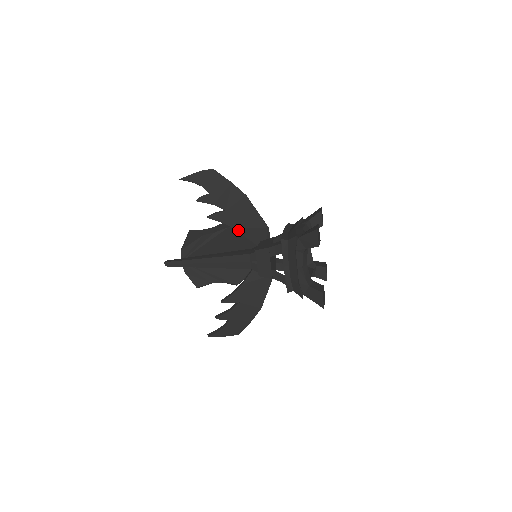
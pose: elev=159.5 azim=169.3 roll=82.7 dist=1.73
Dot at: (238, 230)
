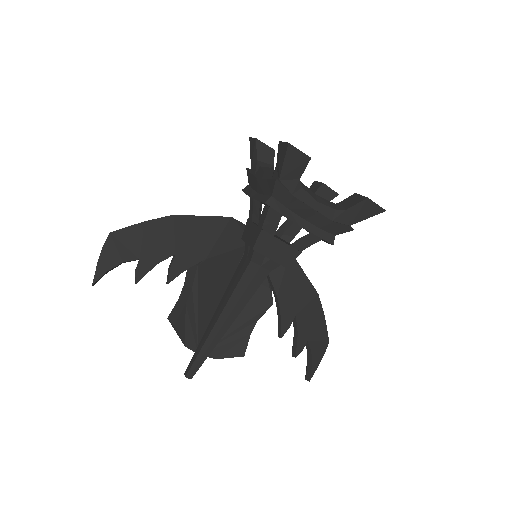
Dot at: (210, 256)
